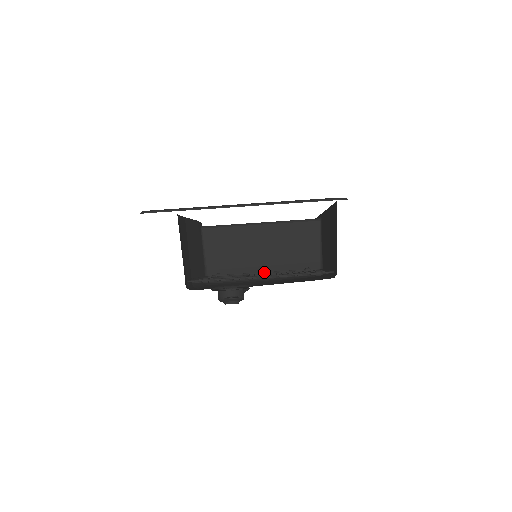
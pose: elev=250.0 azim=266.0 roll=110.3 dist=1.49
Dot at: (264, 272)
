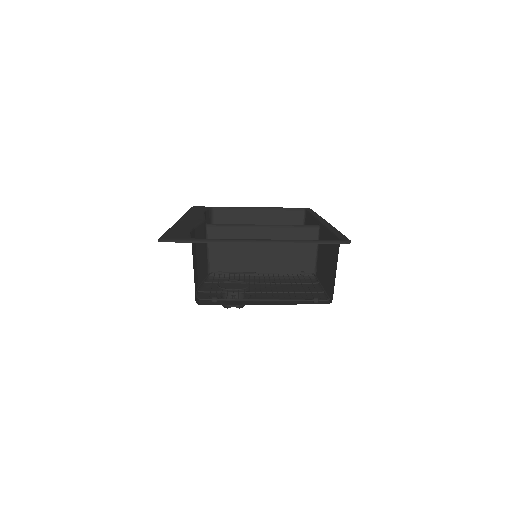
Dot at: (263, 273)
